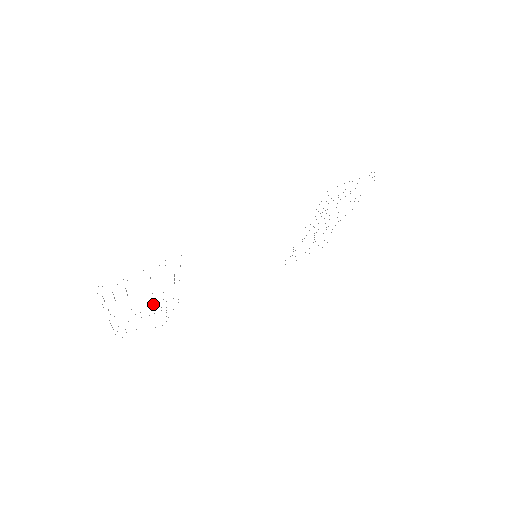
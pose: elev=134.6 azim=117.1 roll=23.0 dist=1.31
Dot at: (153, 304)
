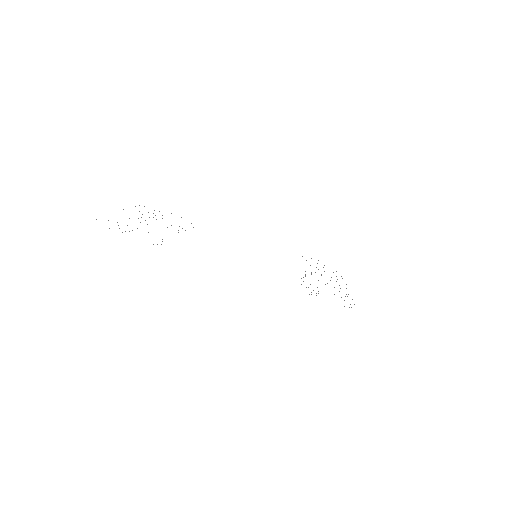
Dot at: occluded
